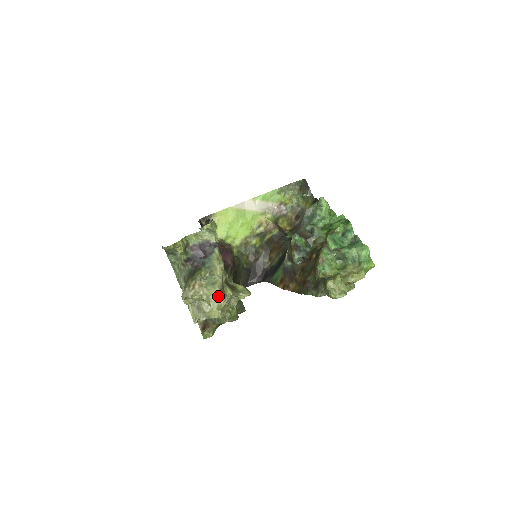
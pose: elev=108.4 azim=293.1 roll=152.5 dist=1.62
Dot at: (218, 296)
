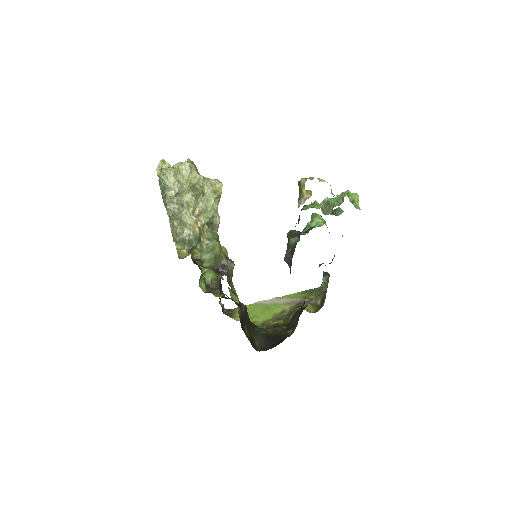
Dot at: occluded
